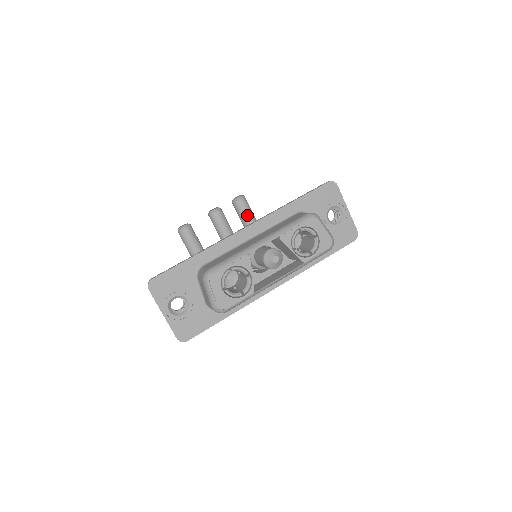
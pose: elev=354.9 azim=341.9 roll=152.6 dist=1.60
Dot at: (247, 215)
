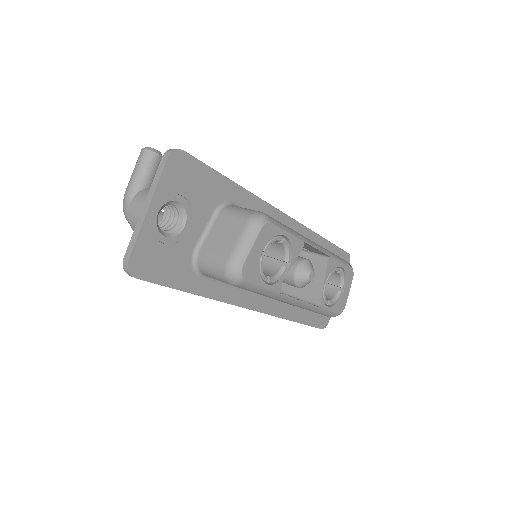
Dot at: occluded
